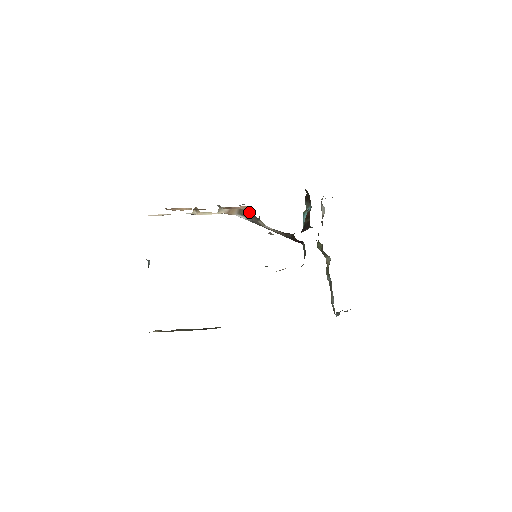
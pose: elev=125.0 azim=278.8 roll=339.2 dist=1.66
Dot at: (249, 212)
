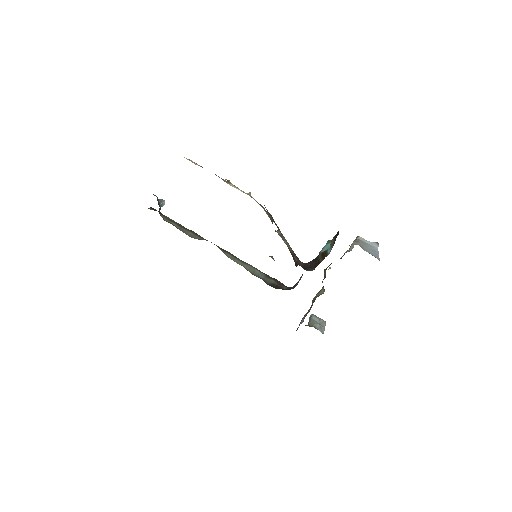
Dot at: (271, 219)
